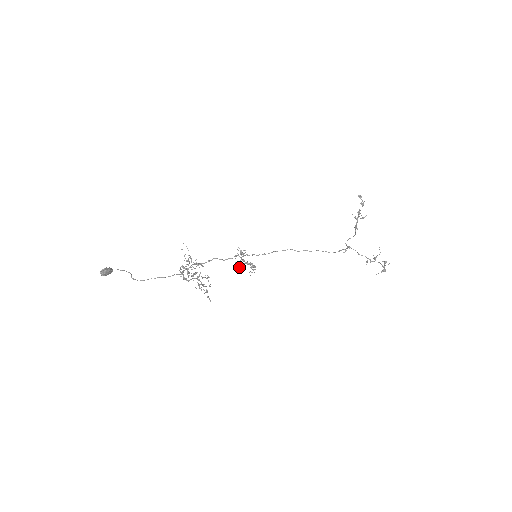
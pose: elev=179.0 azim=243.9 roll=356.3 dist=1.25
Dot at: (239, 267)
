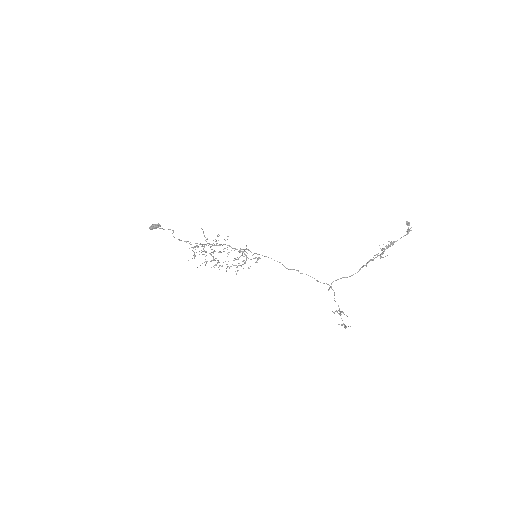
Dot at: (226, 268)
